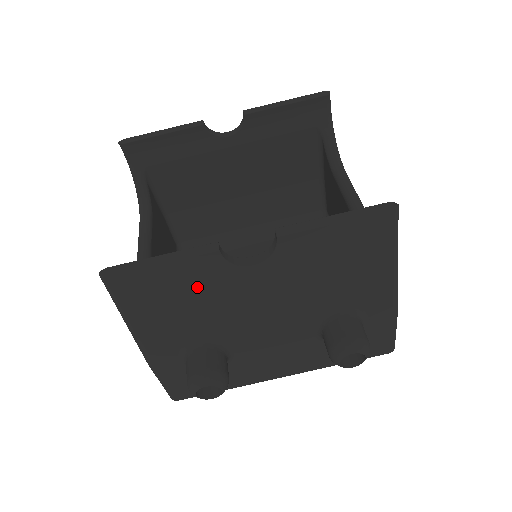
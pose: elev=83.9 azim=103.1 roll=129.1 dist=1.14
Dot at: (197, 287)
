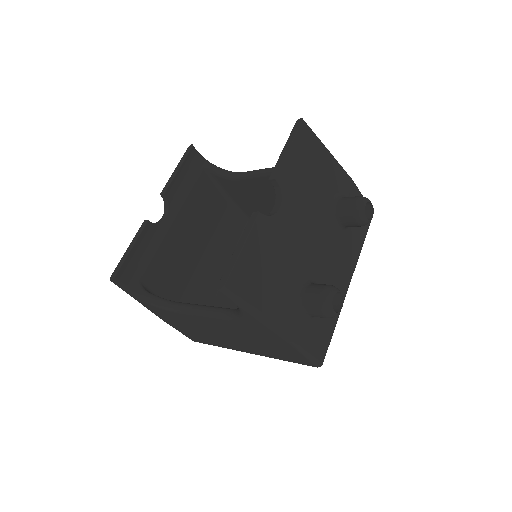
Dot at: (269, 249)
